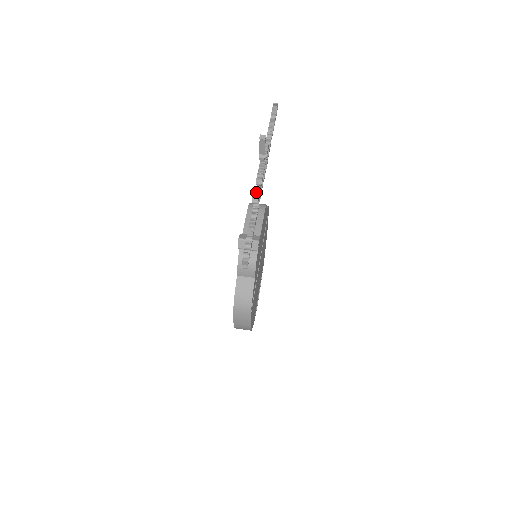
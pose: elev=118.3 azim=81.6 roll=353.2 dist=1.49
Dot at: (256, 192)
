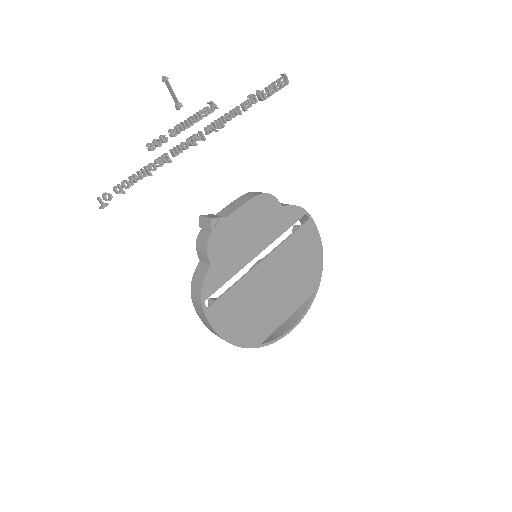
Dot at: (155, 139)
